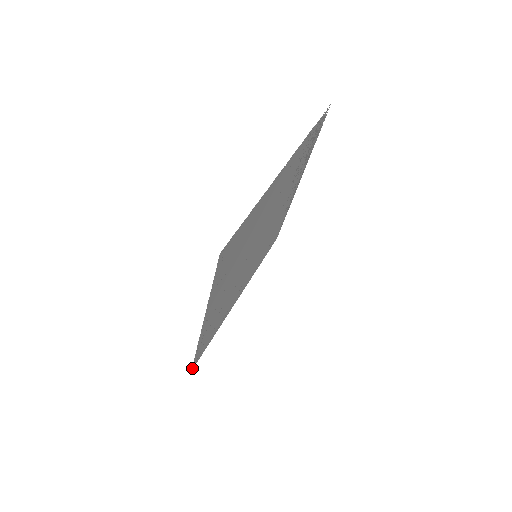
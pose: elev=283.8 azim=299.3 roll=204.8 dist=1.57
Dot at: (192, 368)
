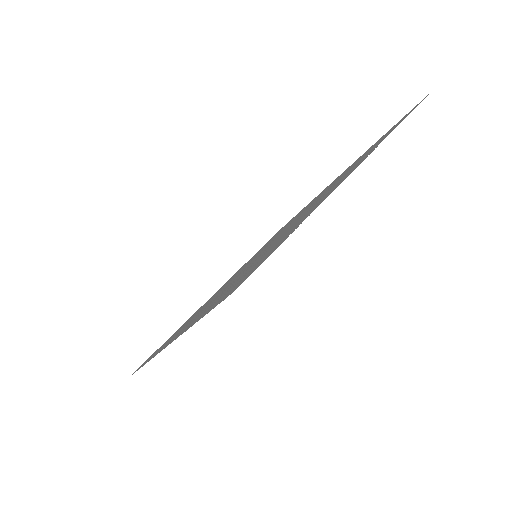
Dot at: occluded
